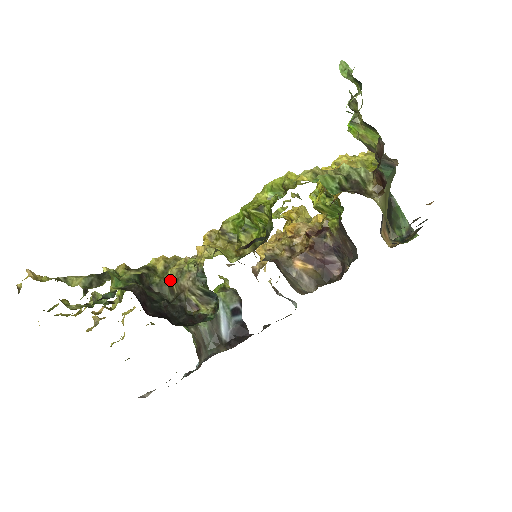
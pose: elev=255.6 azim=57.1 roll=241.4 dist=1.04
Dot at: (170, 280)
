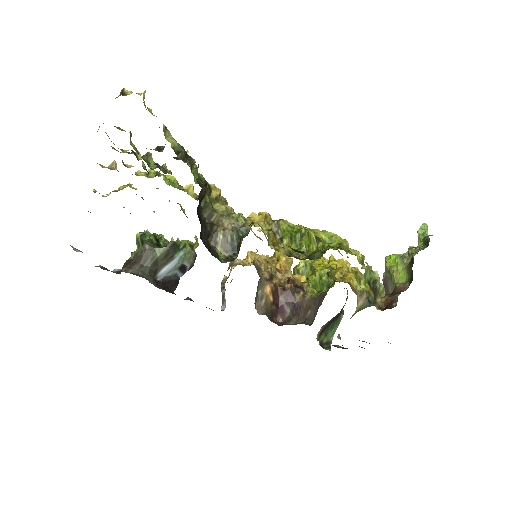
Dot at: (215, 209)
